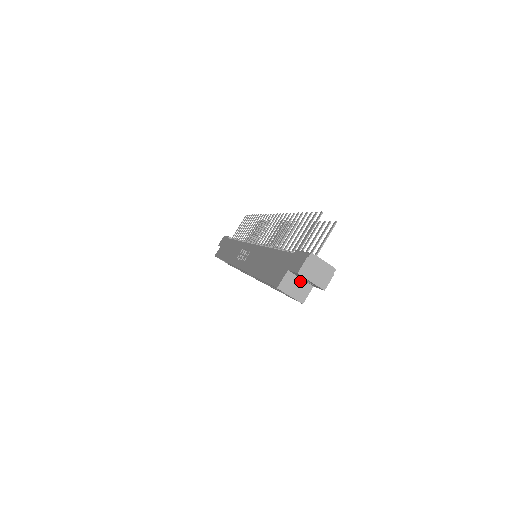
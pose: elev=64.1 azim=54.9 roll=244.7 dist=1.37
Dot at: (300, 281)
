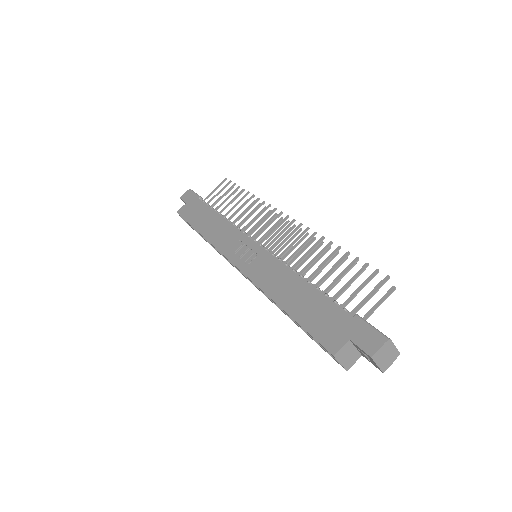
Dot at: (354, 350)
